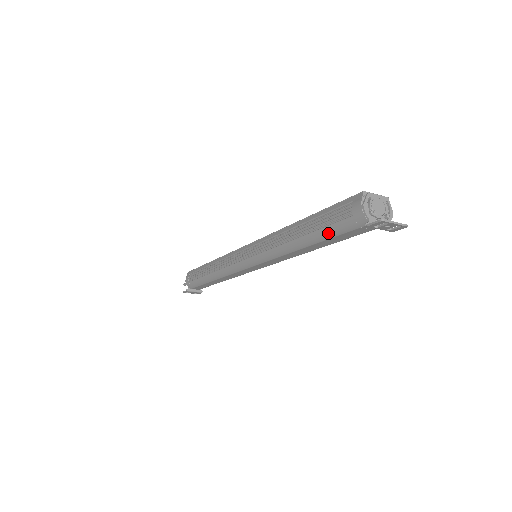
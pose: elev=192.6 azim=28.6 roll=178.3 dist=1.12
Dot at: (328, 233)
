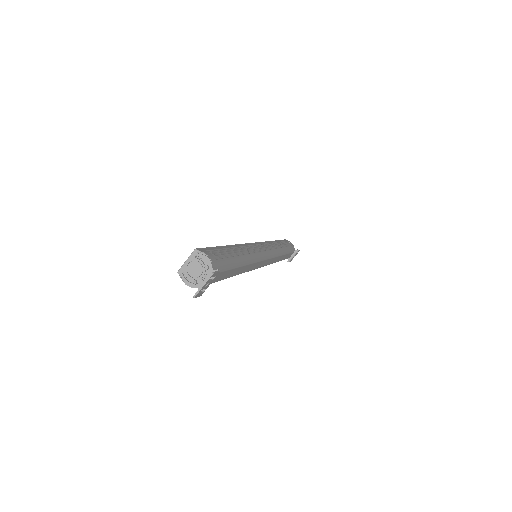
Dot at: occluded
